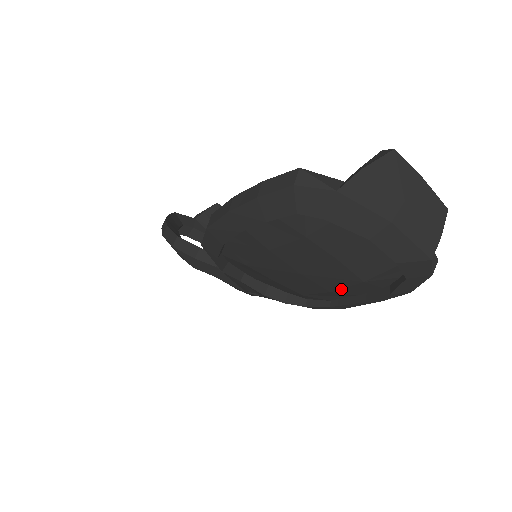
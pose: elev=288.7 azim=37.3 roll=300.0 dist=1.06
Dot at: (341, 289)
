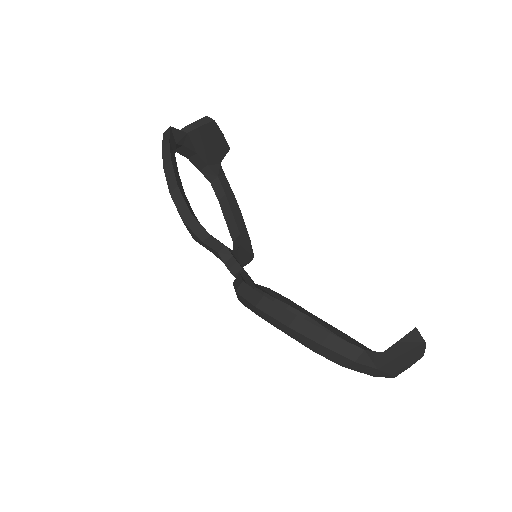
Dot at: occluded
